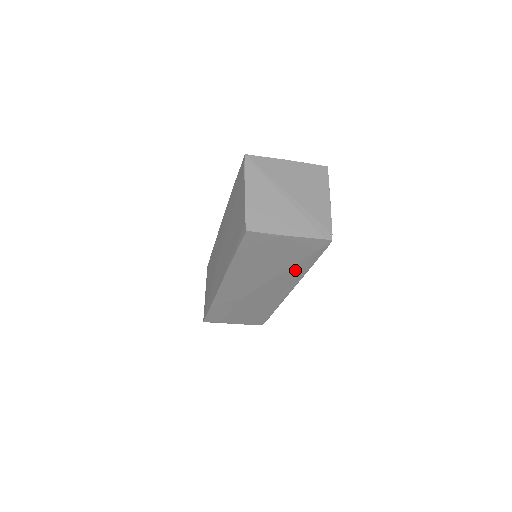
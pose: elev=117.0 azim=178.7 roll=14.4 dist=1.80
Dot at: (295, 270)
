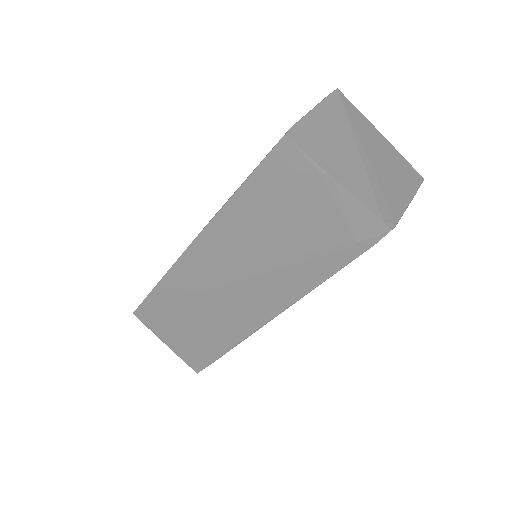
Dot at: (302, 271)
